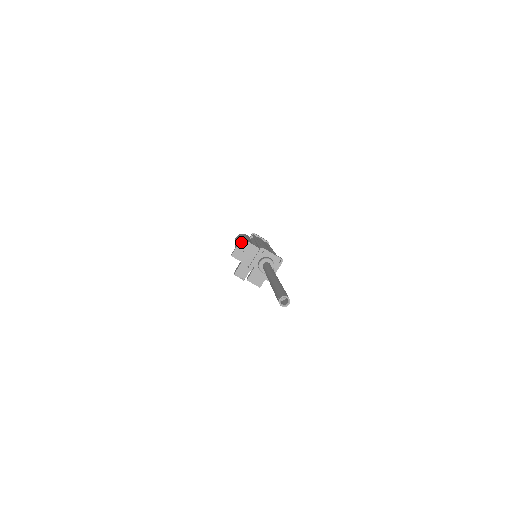
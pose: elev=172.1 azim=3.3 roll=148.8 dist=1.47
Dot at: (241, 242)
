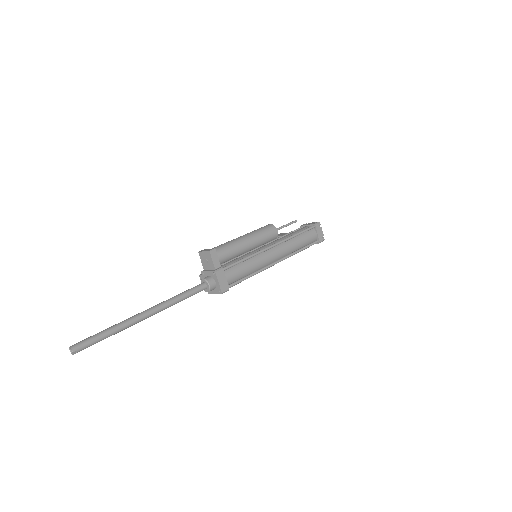
Dot at: (208, 252)
